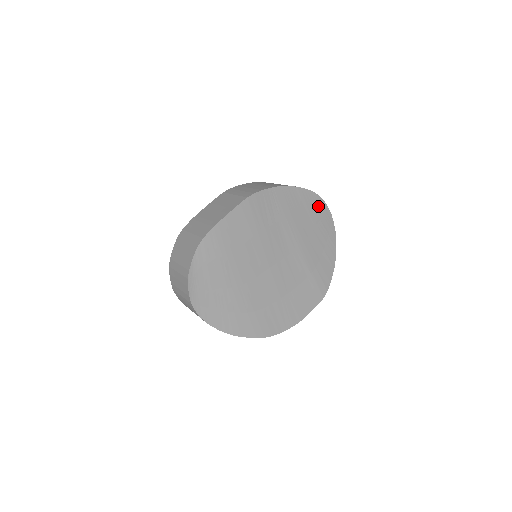
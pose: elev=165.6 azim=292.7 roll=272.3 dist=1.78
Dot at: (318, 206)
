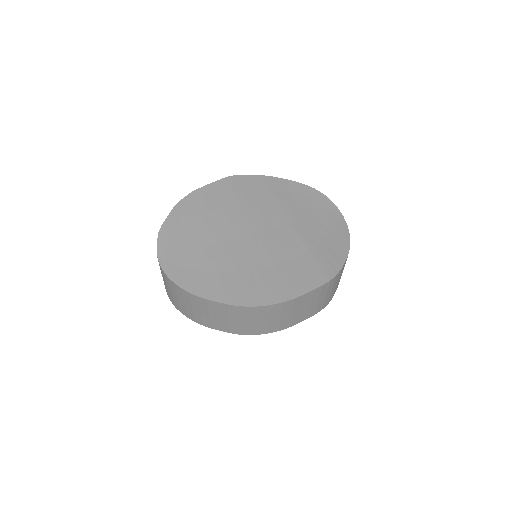
Dot at: (318, 199)
